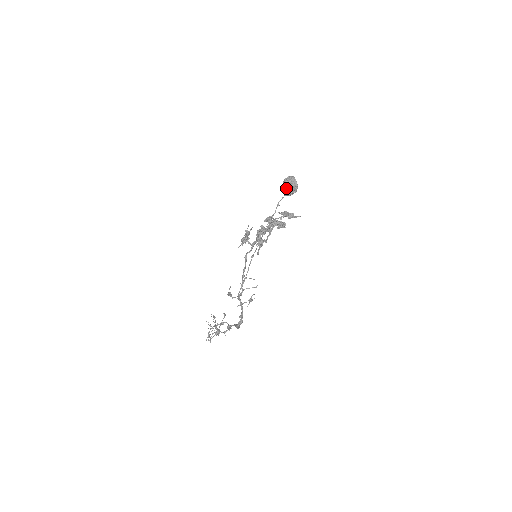
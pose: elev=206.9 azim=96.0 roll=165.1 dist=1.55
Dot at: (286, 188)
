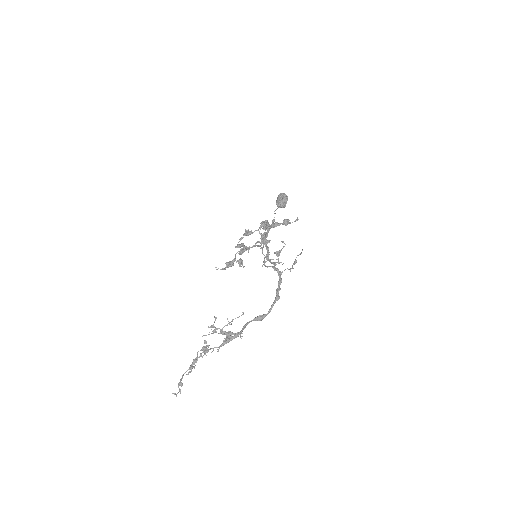
Dot at: (286, 197)
